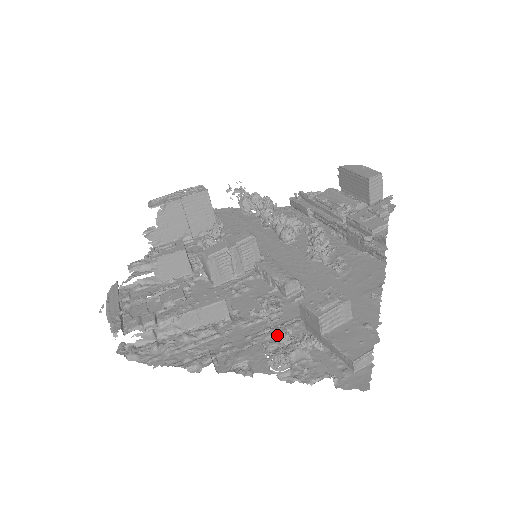
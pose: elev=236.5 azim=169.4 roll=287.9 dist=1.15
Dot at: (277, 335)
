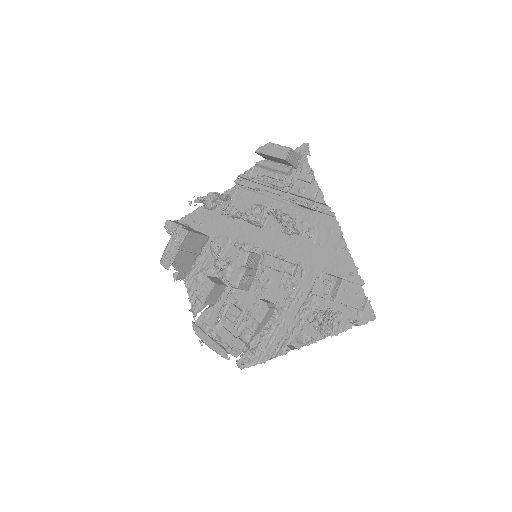
Dot at: (310, 308)
